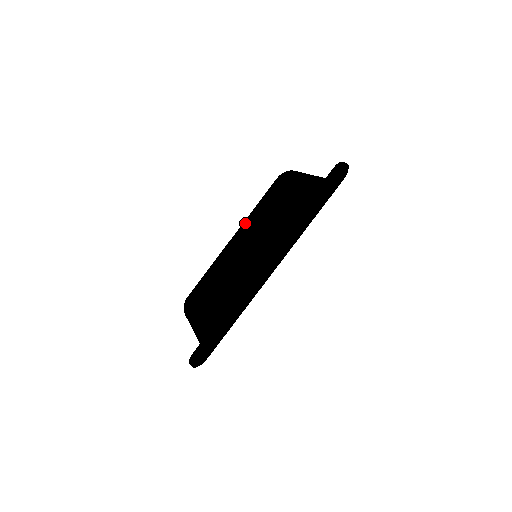
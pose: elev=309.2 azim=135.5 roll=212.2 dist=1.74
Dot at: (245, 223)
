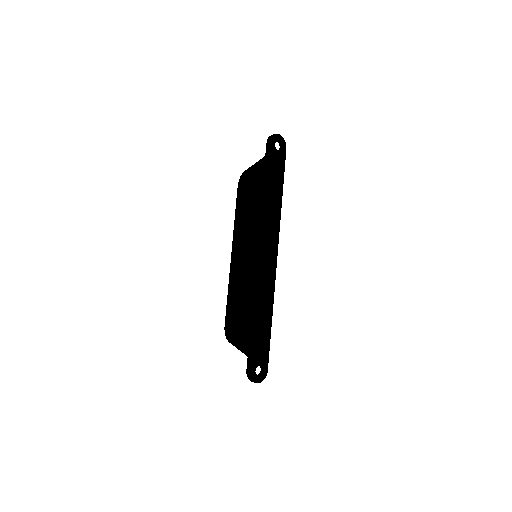
Dot at: (233, 237)
